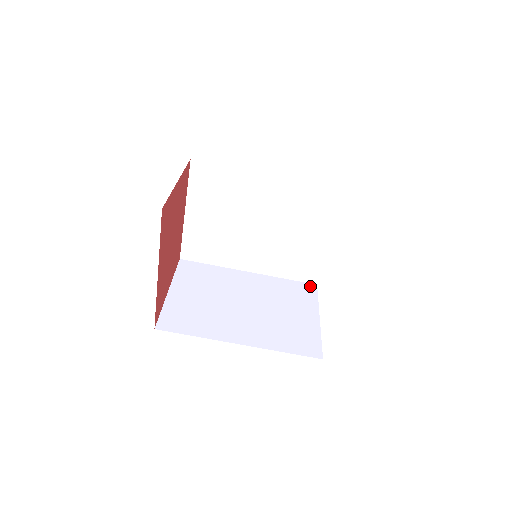
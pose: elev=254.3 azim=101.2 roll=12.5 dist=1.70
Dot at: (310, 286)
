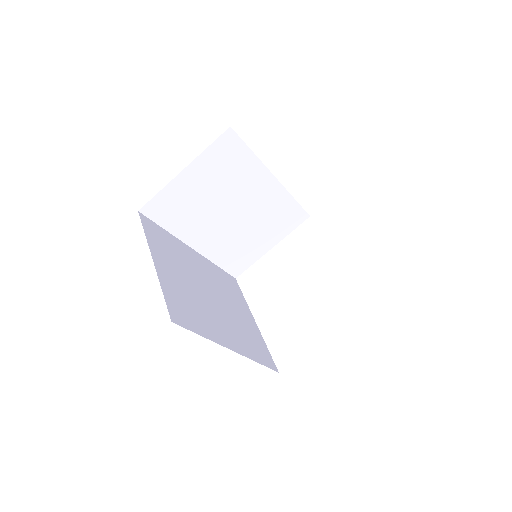
Dot at: (303, 216)
